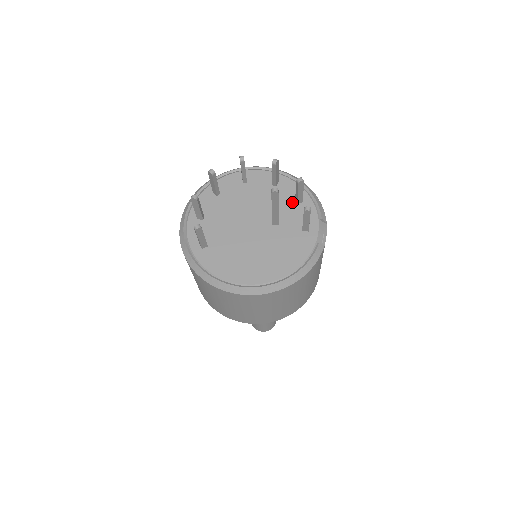
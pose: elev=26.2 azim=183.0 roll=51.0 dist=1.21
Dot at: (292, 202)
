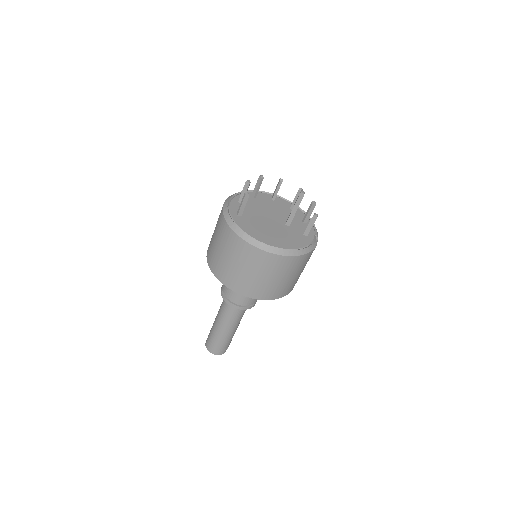
Dot at: (300, 220)
